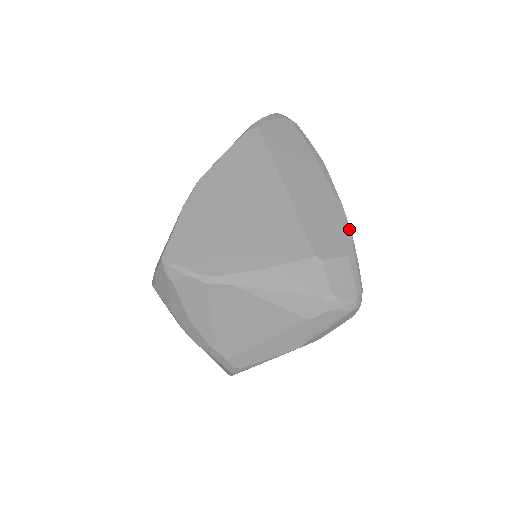
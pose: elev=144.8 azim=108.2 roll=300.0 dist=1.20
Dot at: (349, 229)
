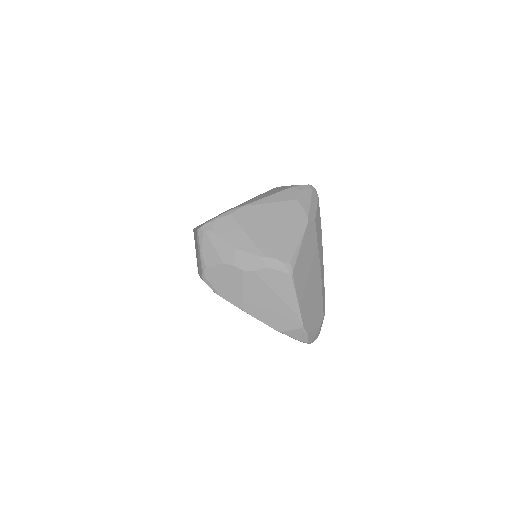
Dot at: occluded
